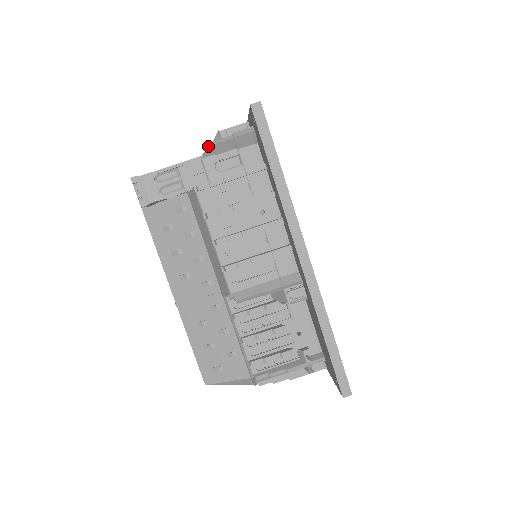
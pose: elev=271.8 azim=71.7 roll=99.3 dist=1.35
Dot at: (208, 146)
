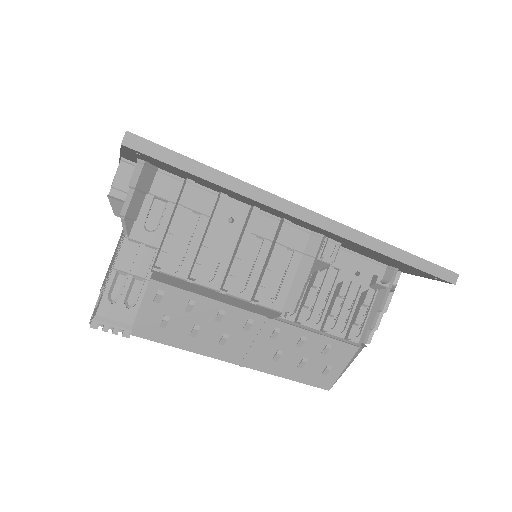
Dot at: occluded
